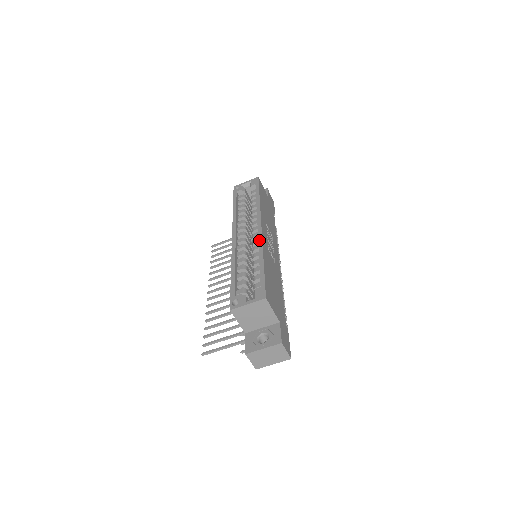
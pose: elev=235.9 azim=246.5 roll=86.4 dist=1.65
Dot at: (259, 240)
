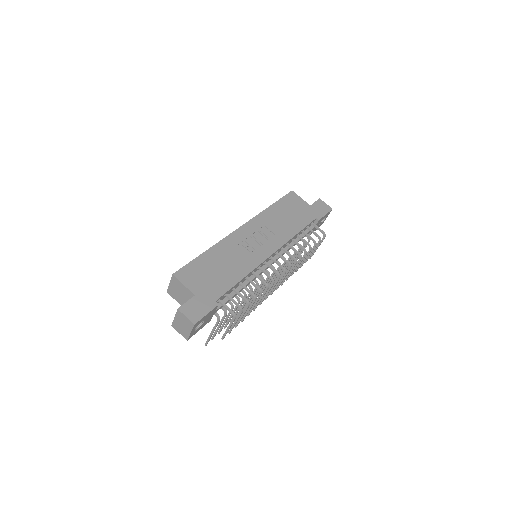
Dot at: (226, 237)
